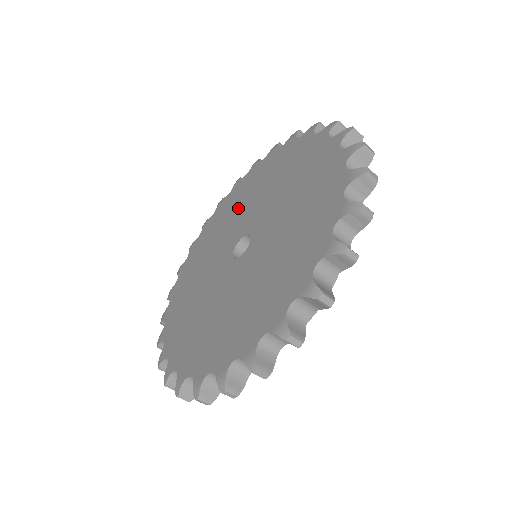
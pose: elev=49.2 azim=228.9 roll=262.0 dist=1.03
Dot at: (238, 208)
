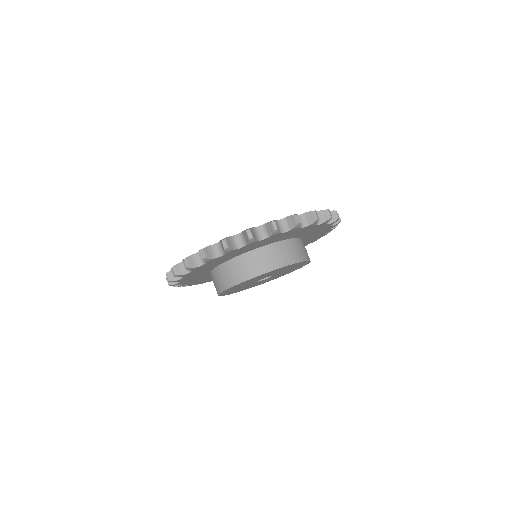
Dot at: occluded
